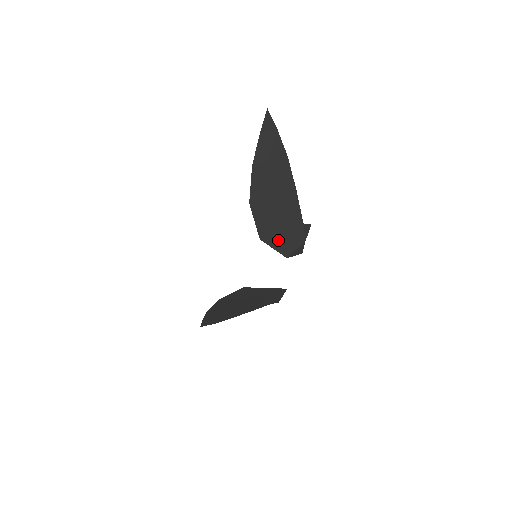
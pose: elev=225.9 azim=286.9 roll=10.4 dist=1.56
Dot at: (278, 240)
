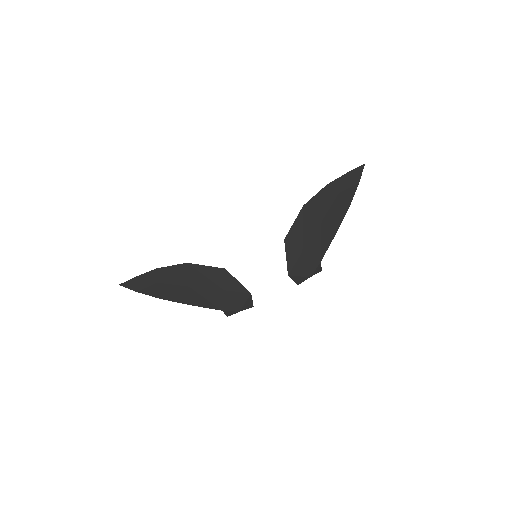
Dot at: (295, 254)
